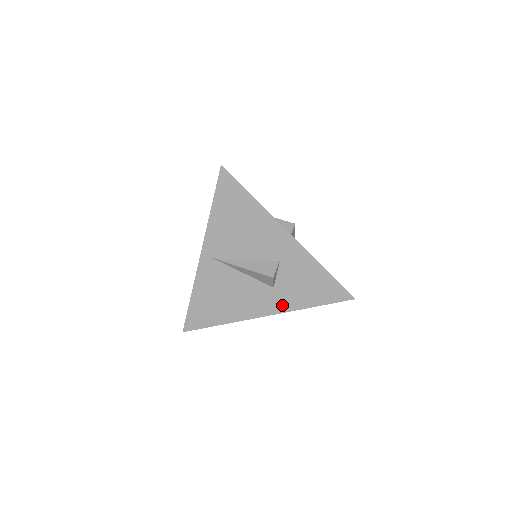
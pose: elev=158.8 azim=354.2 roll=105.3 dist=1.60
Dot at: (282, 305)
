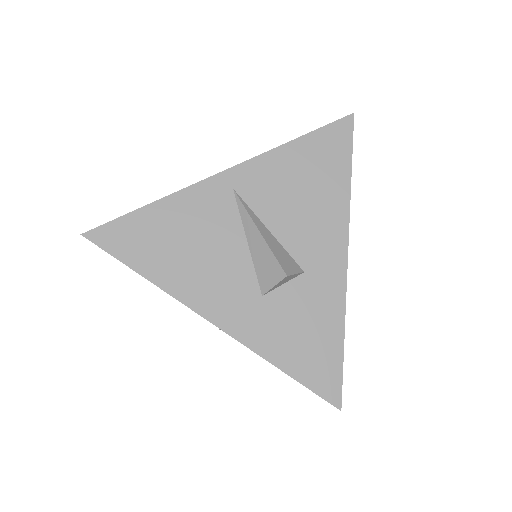
Dot at: (247, 329)
